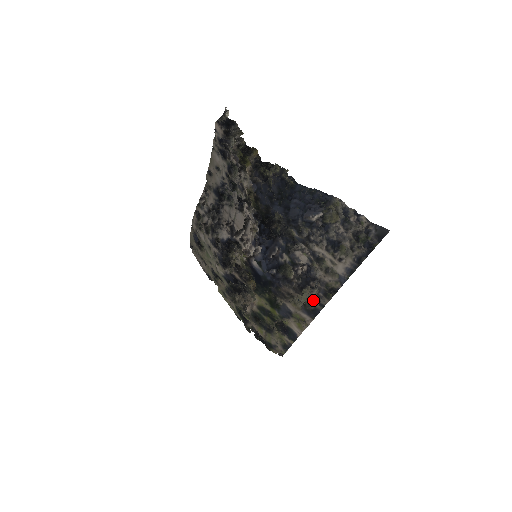
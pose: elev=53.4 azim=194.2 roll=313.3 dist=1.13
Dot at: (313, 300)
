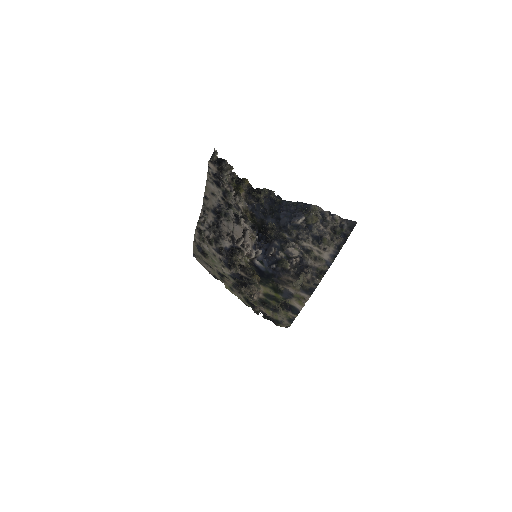
Dot at: (308, 282)
